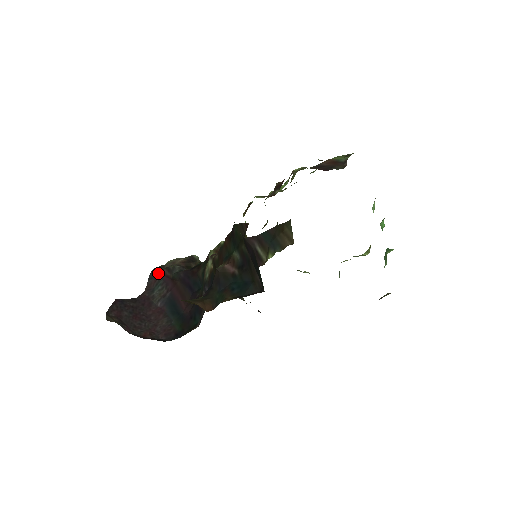
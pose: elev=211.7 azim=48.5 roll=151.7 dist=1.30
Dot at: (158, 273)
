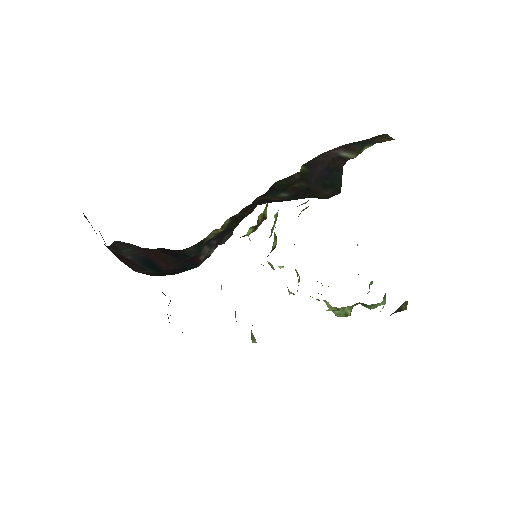
Dot at: occluded
